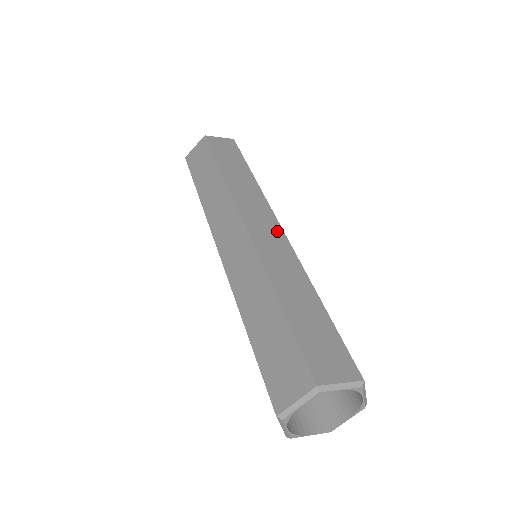
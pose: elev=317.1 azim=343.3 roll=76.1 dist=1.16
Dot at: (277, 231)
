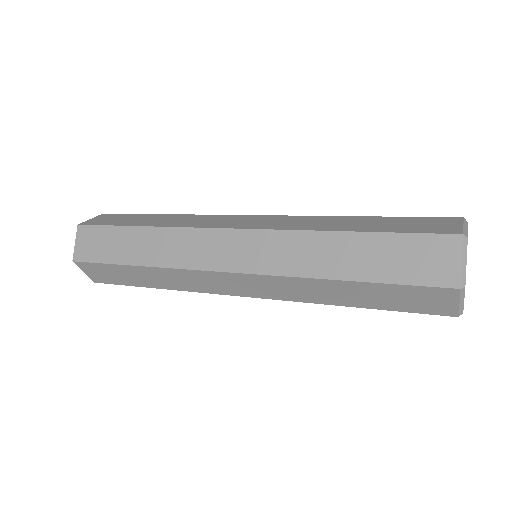
Dot at: occluded
